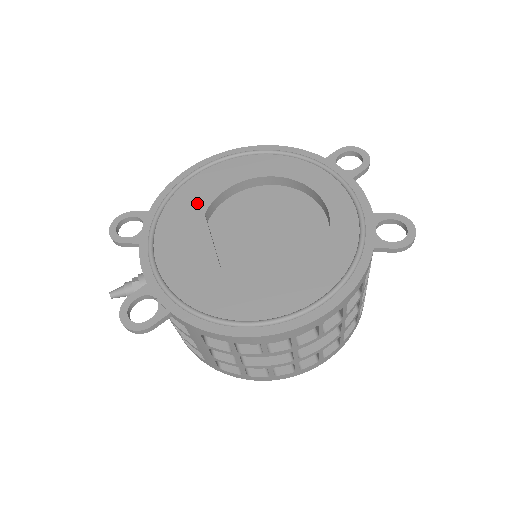
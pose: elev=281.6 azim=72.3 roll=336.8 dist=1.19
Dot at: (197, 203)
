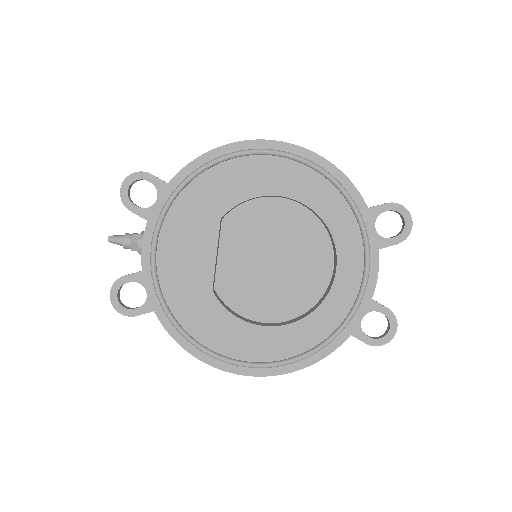
Dot at: (218, 200)
